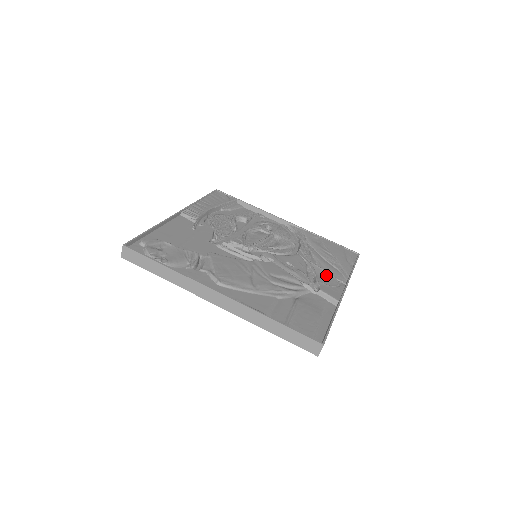
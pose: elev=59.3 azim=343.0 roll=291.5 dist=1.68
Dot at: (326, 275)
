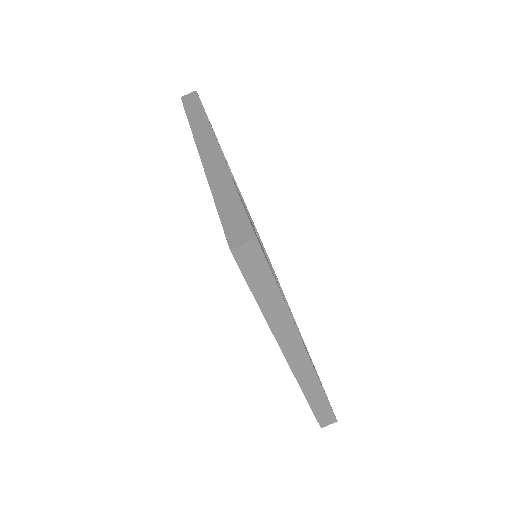
Dot at: occluded
